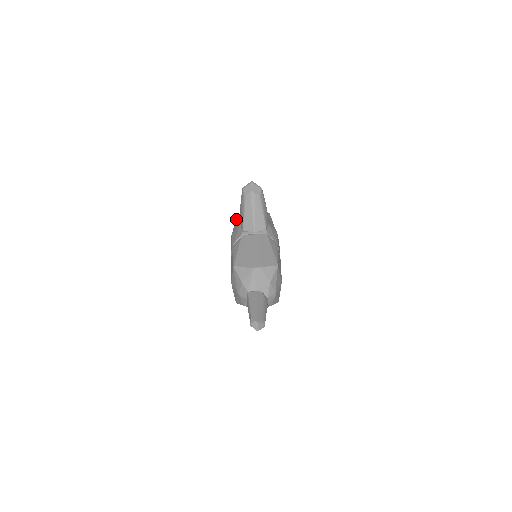
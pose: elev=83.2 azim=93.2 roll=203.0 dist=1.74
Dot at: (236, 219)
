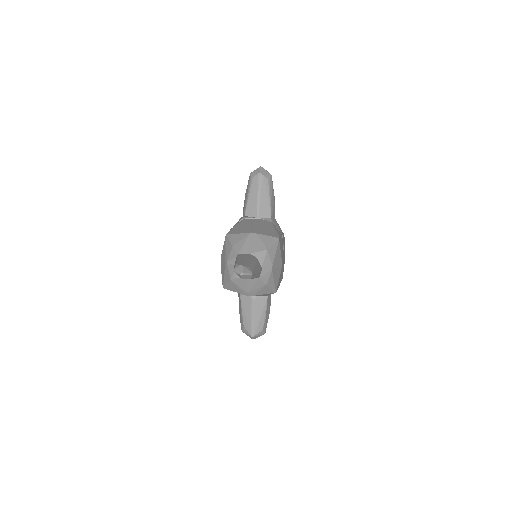
Dot at: occluded
